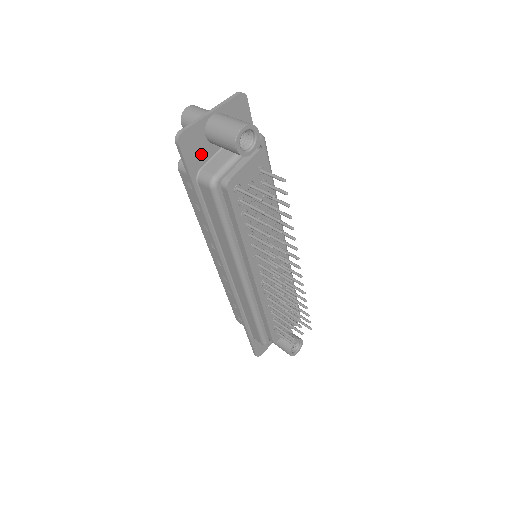
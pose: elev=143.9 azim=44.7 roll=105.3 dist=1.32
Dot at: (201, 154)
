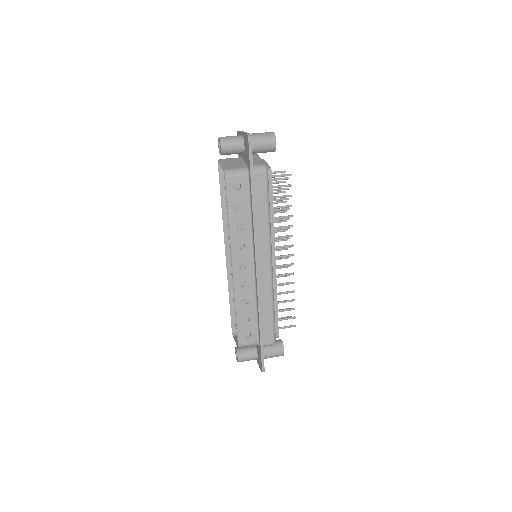
Dot at: occluded
